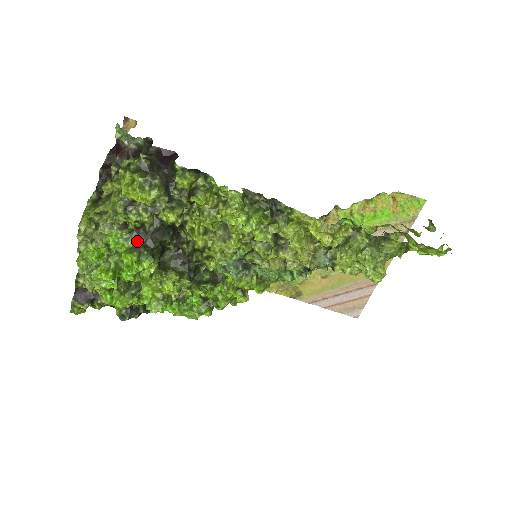
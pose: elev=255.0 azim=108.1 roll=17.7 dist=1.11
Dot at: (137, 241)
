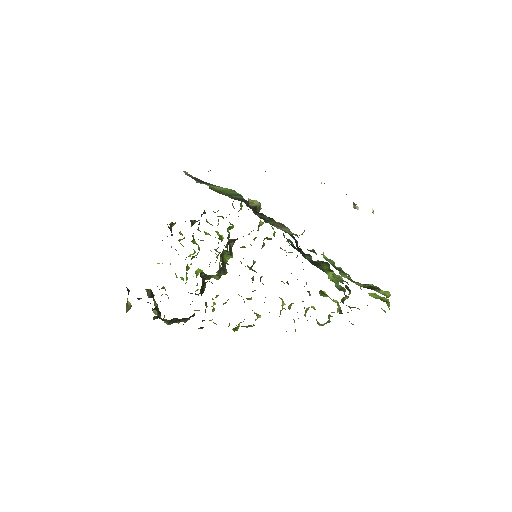
Dot at: occluded
